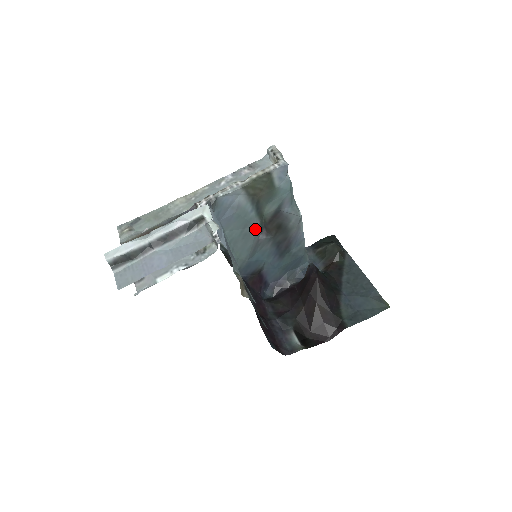
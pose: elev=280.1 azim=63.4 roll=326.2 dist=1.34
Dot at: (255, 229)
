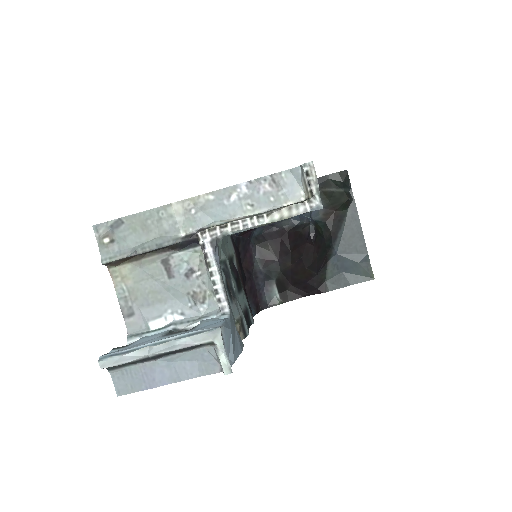
Dot at: occluded
